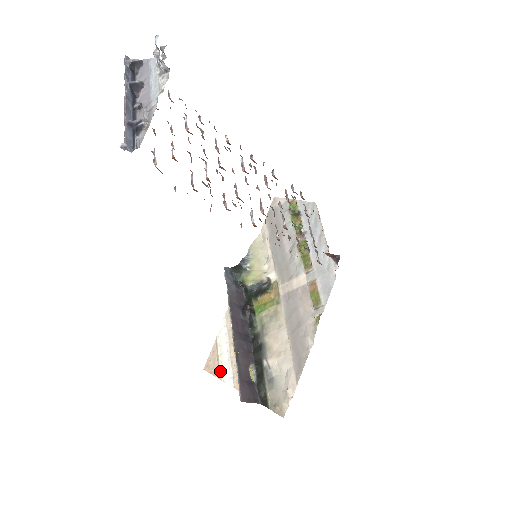
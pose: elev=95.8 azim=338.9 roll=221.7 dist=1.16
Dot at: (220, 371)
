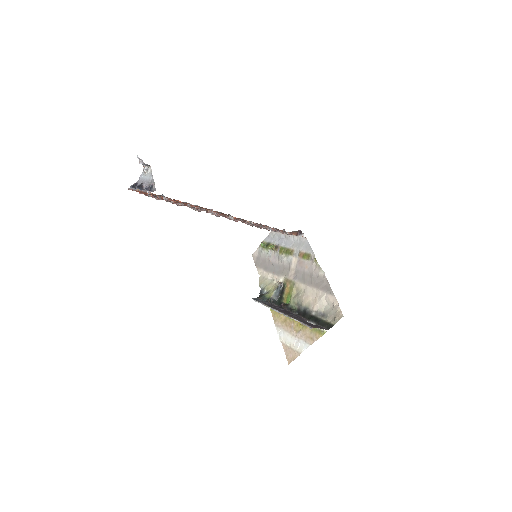
Dot at: (297, 350)
